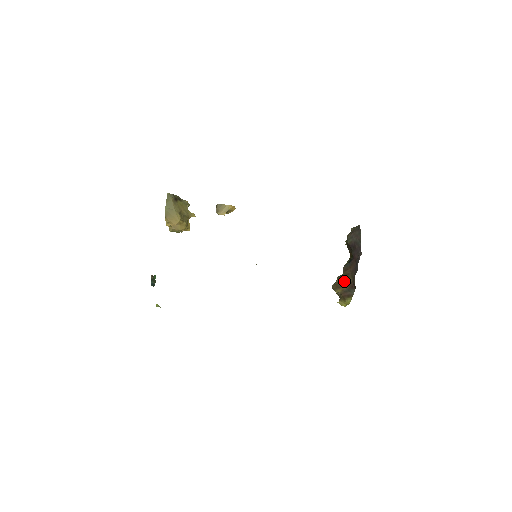
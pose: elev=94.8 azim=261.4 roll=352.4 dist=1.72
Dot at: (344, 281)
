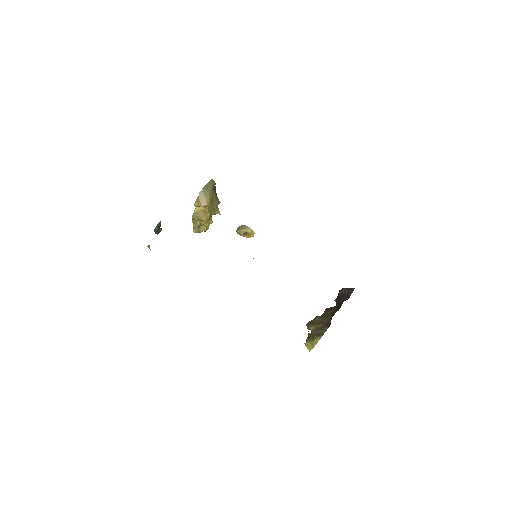
Dot at: (321, 319)
